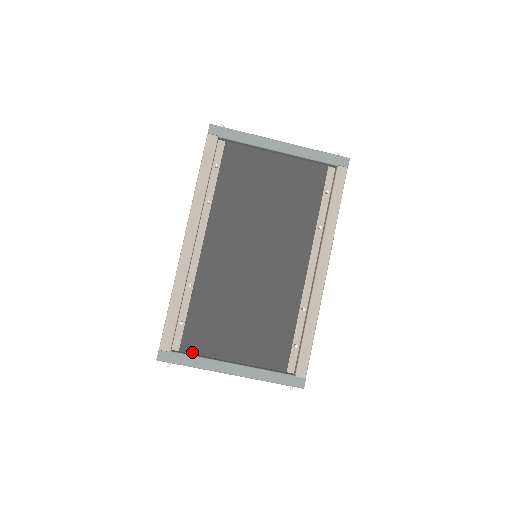
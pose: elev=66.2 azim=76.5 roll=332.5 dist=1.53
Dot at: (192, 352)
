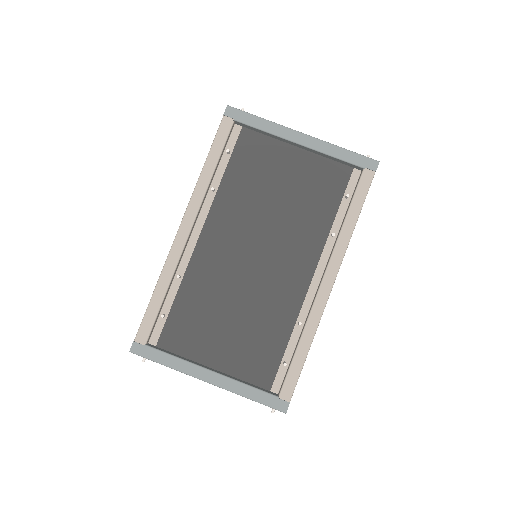
Dot at: (170, 350)
